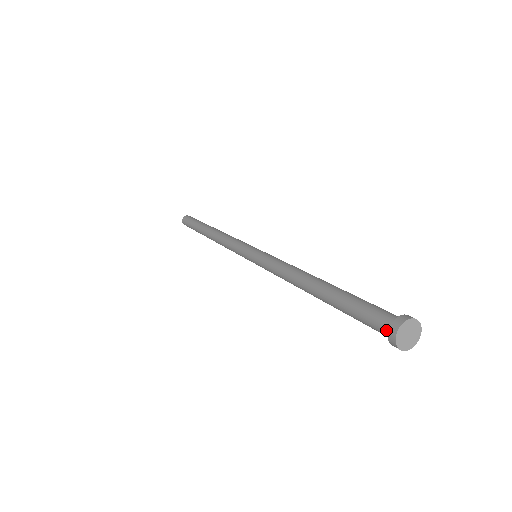
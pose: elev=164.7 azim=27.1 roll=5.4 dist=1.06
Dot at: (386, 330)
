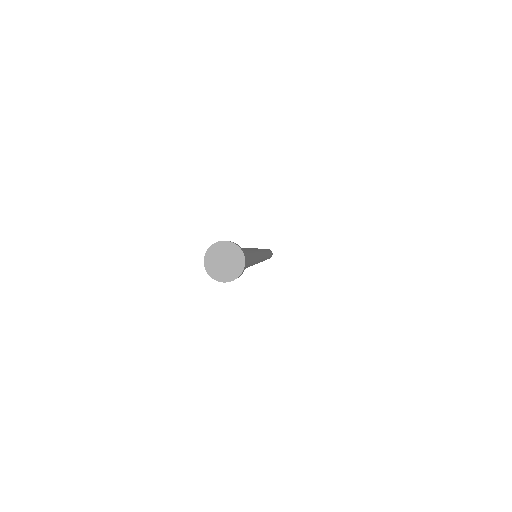
Dot at: occluded
